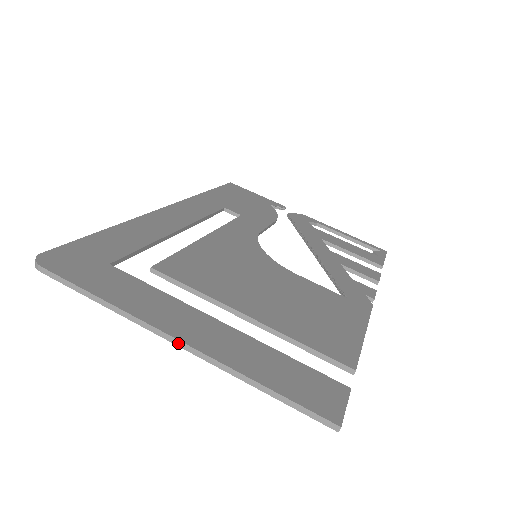
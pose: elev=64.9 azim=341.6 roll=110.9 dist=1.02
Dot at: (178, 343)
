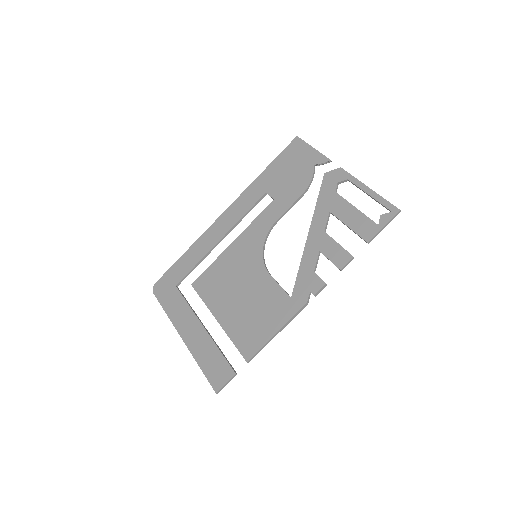
Dot at: (182, 339)
